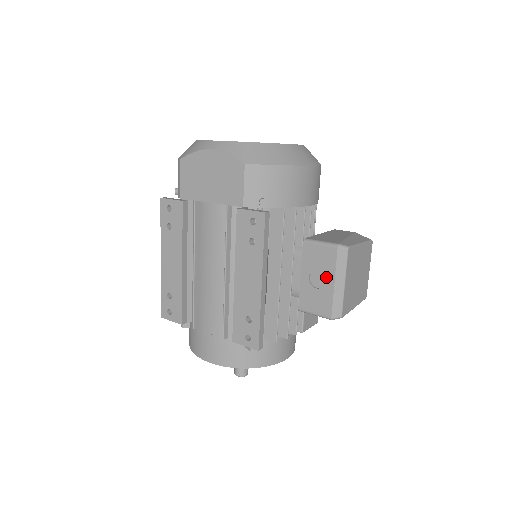
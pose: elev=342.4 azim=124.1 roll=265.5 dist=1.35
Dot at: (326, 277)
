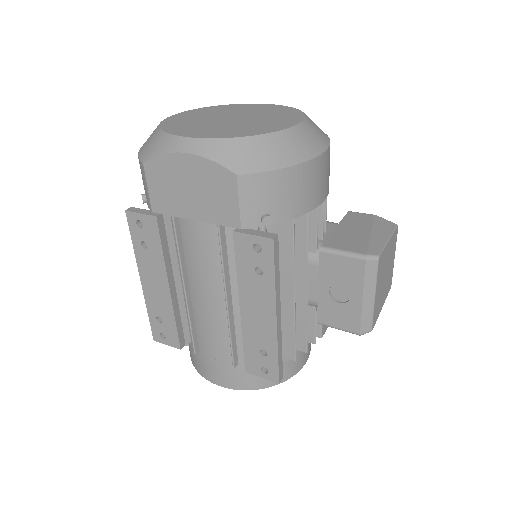
Dot at: (351, 292)
